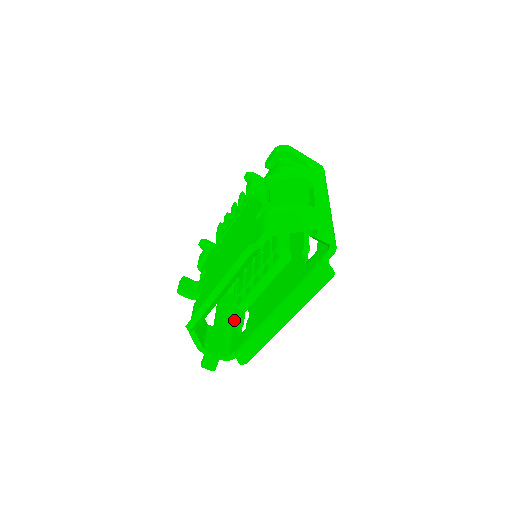
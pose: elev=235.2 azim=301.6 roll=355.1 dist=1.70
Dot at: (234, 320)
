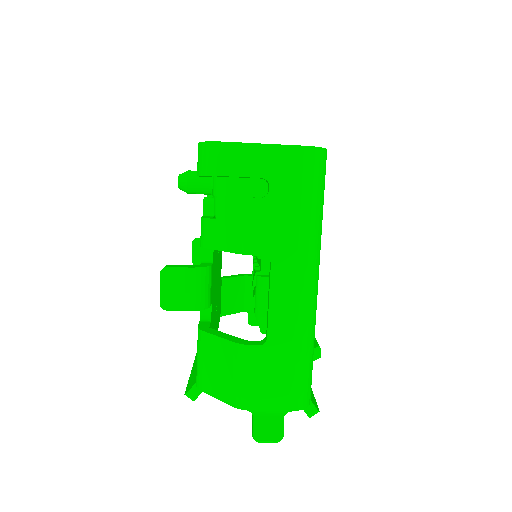
Dot at: occluded
